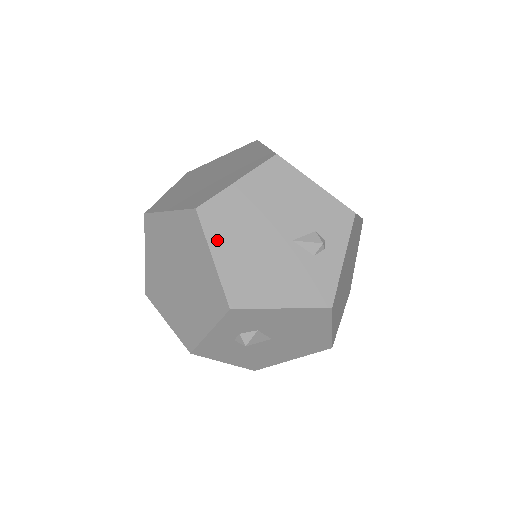
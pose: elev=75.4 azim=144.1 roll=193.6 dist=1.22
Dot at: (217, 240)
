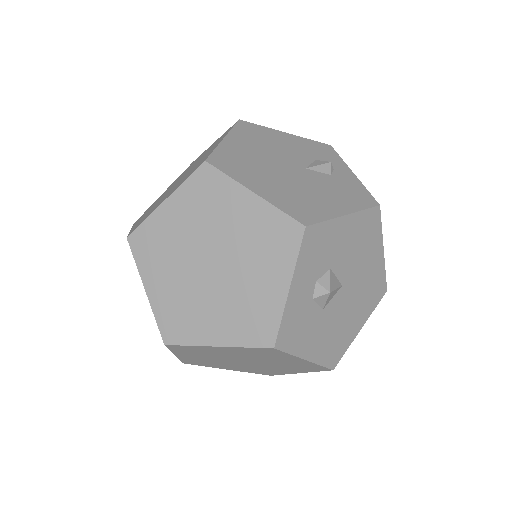
Dot at: (245, 179)
